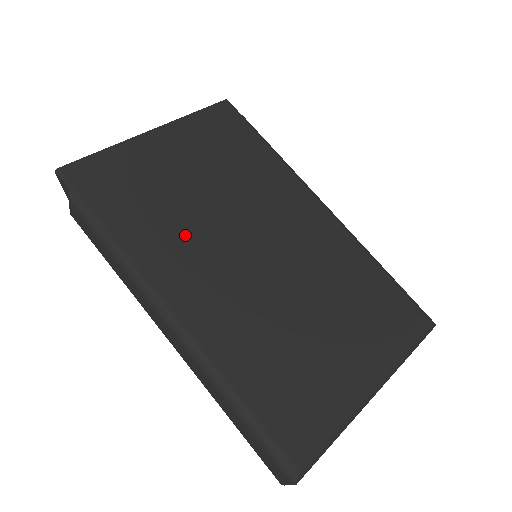
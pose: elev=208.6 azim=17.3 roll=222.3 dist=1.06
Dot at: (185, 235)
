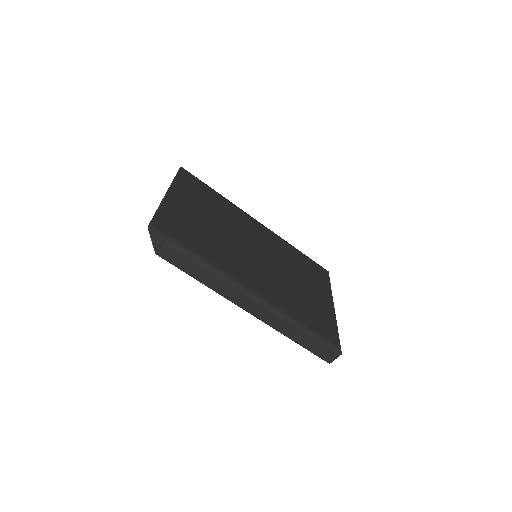
Dot at: (229, 251)
